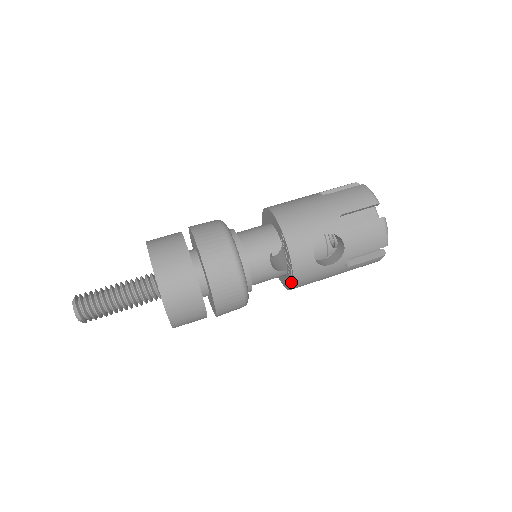
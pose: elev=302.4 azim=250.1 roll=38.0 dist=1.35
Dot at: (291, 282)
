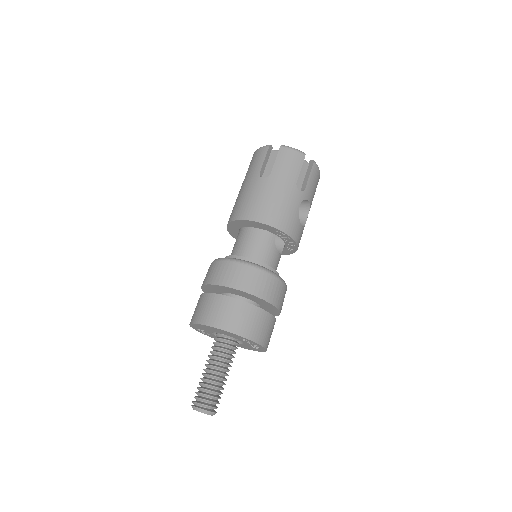
Dot at: (293, 252)
